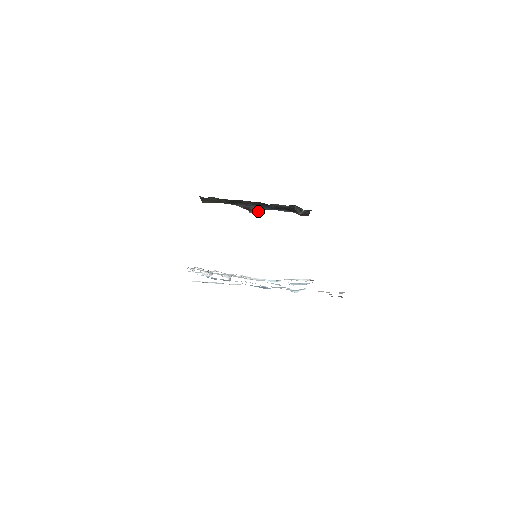
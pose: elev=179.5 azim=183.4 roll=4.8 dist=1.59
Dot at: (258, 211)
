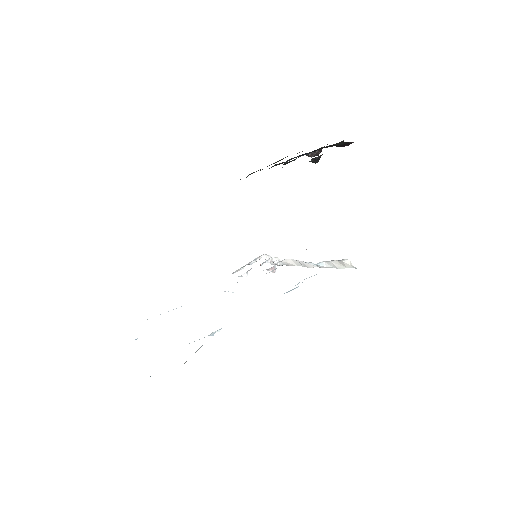
Dot at: (315, 154)
